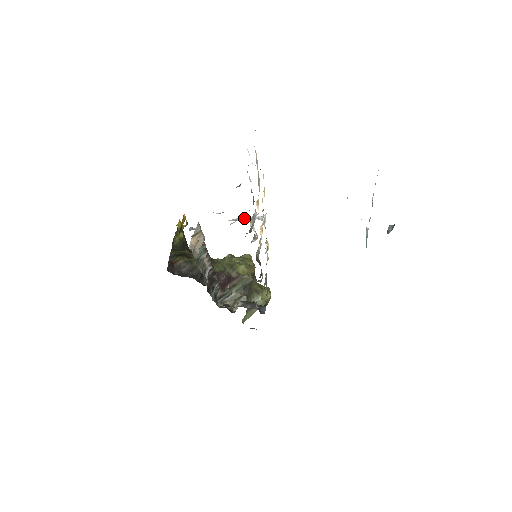
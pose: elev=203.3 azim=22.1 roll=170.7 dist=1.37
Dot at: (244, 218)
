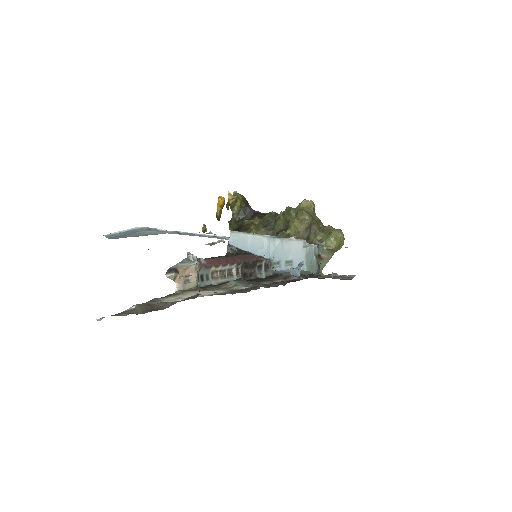
Dot at: (213, 243)
